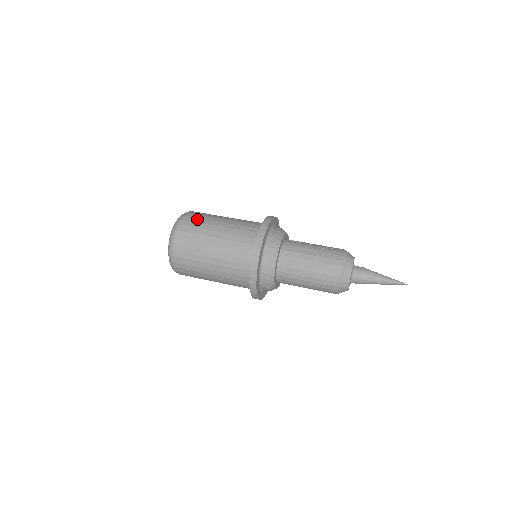
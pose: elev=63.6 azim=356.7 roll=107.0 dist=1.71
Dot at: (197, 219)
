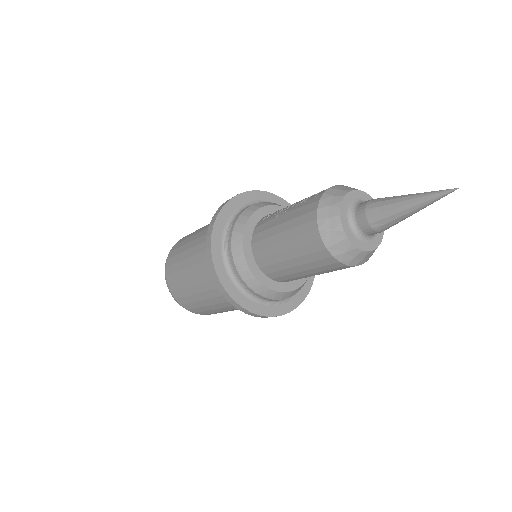
Dot at: (180, 243)
